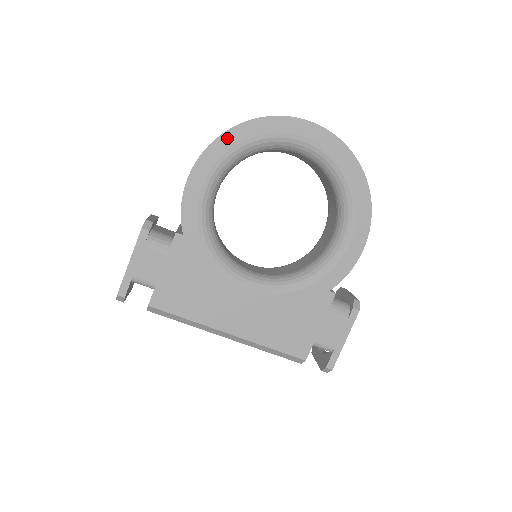
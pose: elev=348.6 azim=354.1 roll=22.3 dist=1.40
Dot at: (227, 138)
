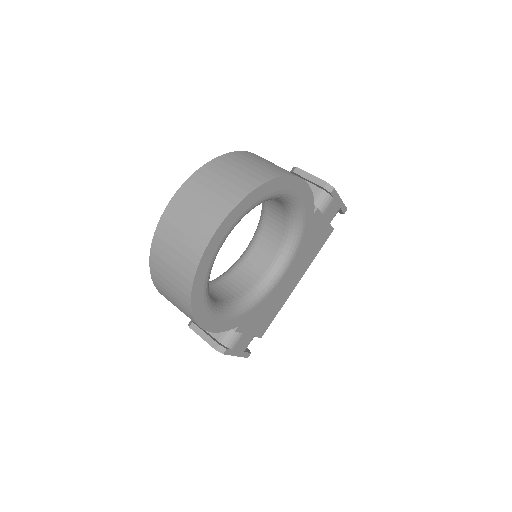
Dot at: (196, 308)
